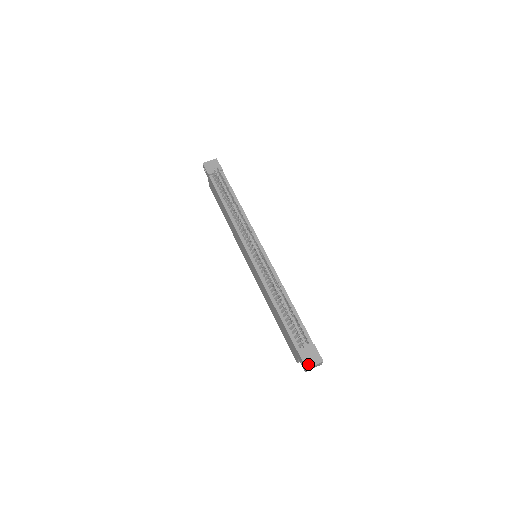
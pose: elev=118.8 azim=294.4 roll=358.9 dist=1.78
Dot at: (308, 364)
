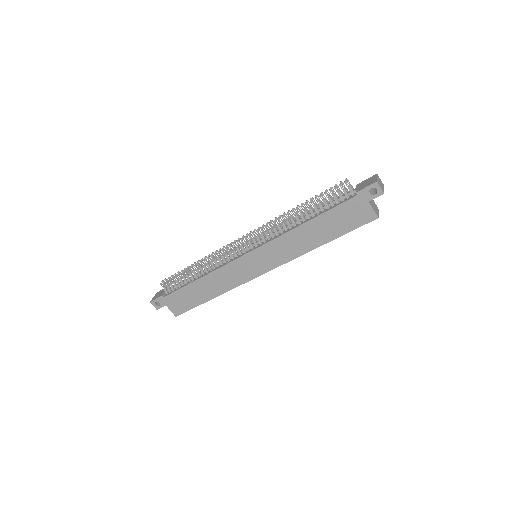
Dot at: (373, 182)
